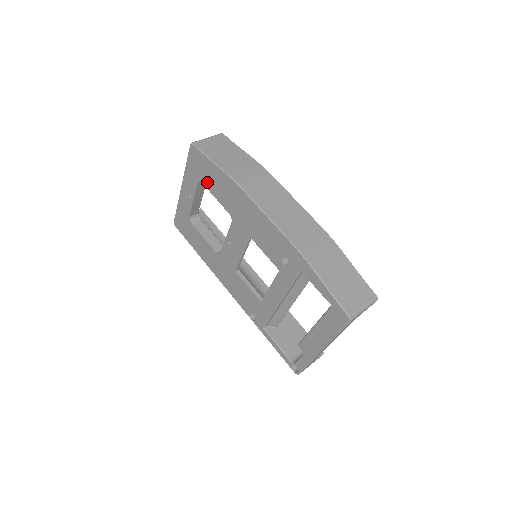
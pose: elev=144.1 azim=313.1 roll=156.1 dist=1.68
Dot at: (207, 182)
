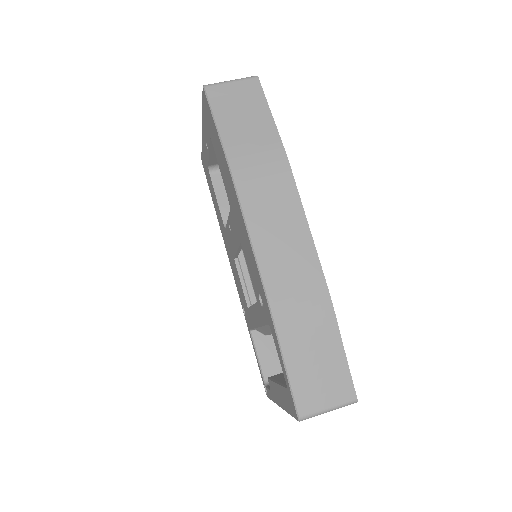
Dot at: (214, 146)
